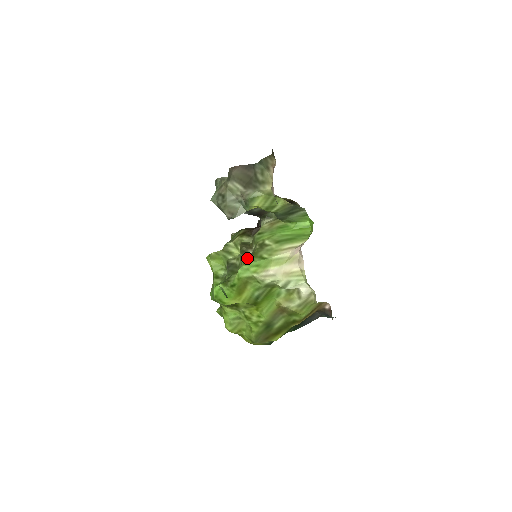
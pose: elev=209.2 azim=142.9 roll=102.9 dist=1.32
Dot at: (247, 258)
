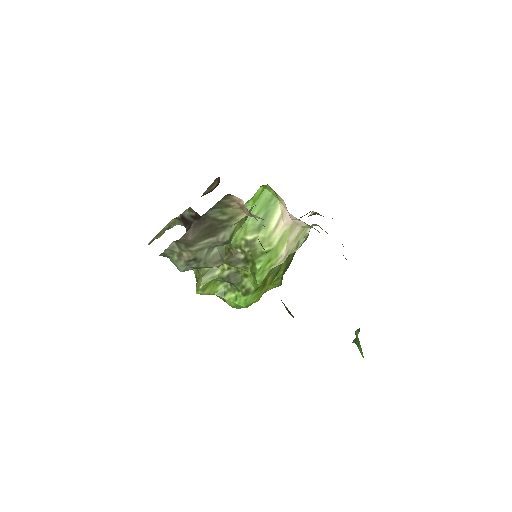
Dot at: (245, 263)
